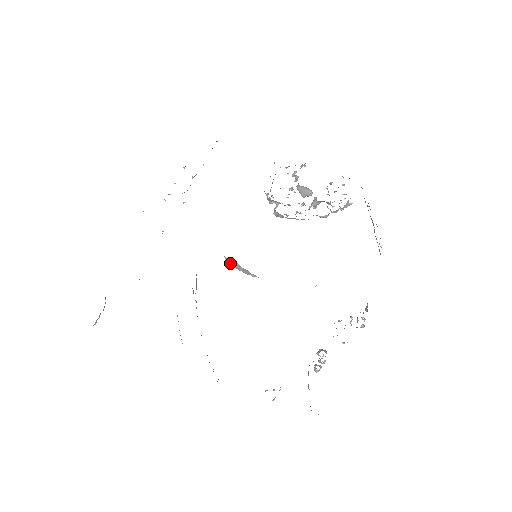
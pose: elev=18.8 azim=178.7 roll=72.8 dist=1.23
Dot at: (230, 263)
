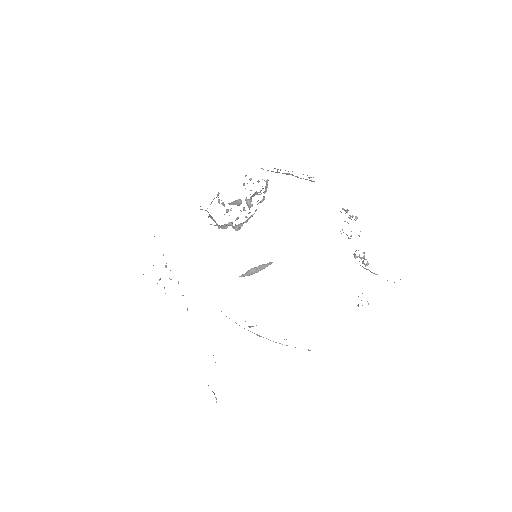
Dot at: (247, 275)
